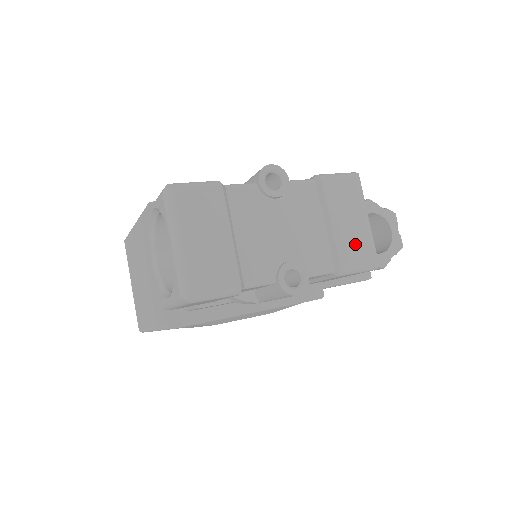
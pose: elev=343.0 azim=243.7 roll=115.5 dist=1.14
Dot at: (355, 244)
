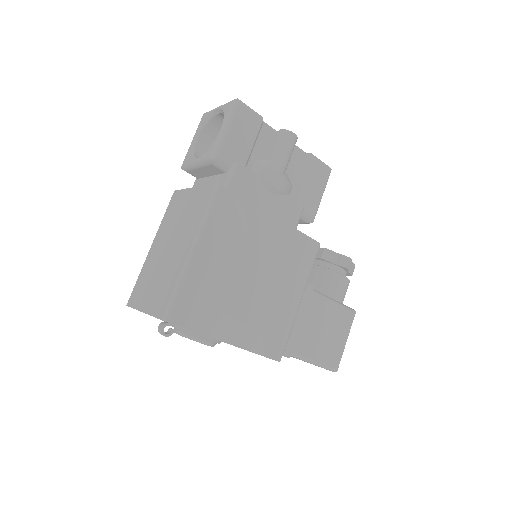
Dot at: occluded
